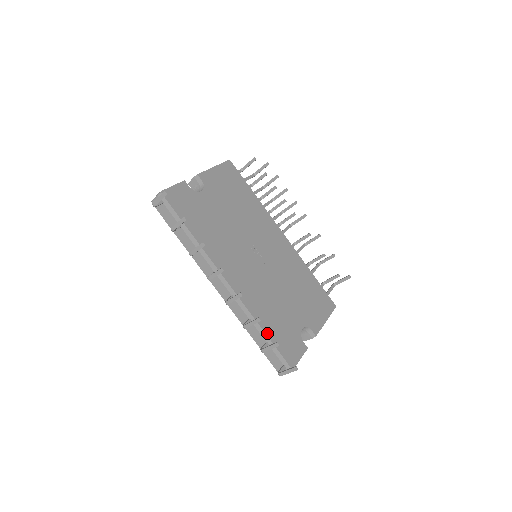
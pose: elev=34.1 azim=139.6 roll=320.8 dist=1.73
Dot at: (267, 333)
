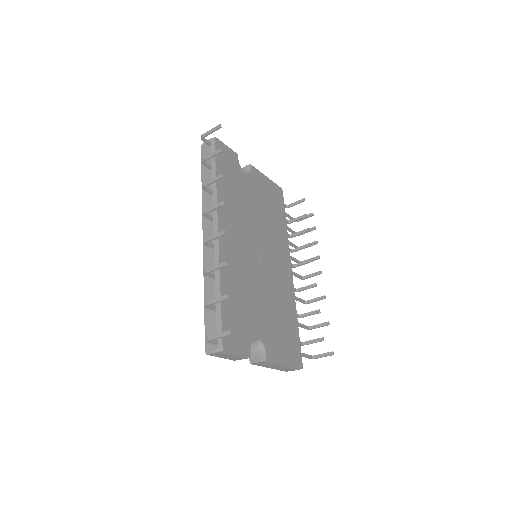
Dot at: occluded
